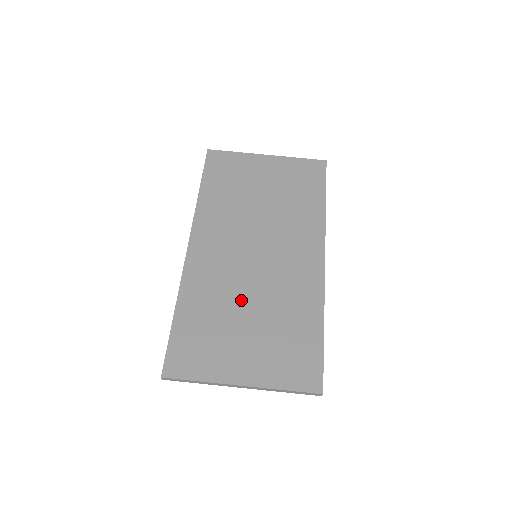
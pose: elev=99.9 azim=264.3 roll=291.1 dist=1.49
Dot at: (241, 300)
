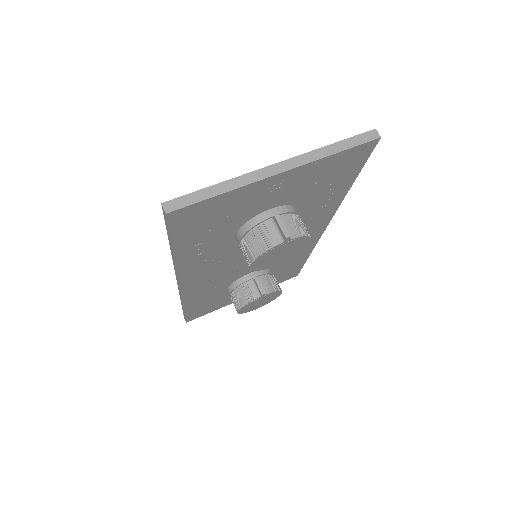
Dot at: occluded
